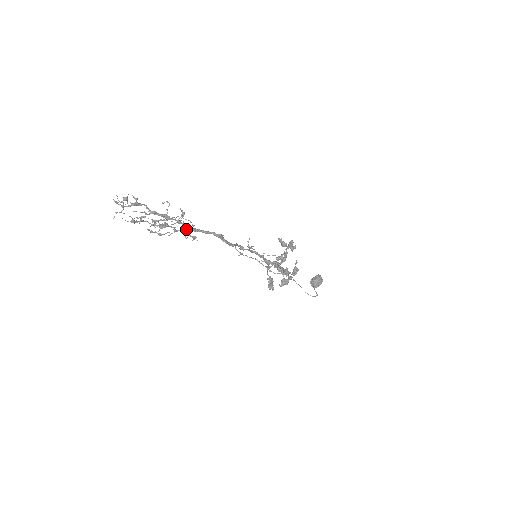
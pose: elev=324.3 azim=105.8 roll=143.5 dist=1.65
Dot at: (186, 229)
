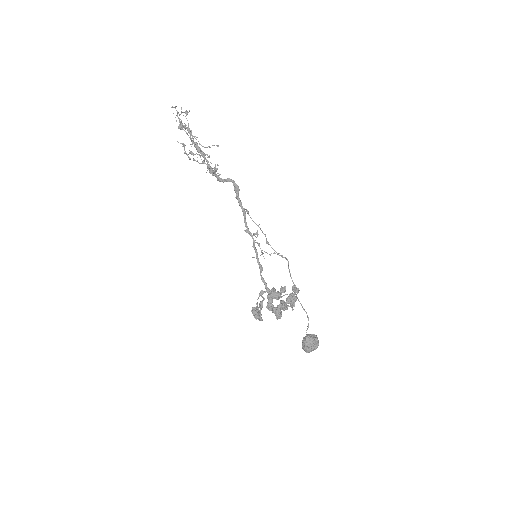
Dot at: (212, 169)
